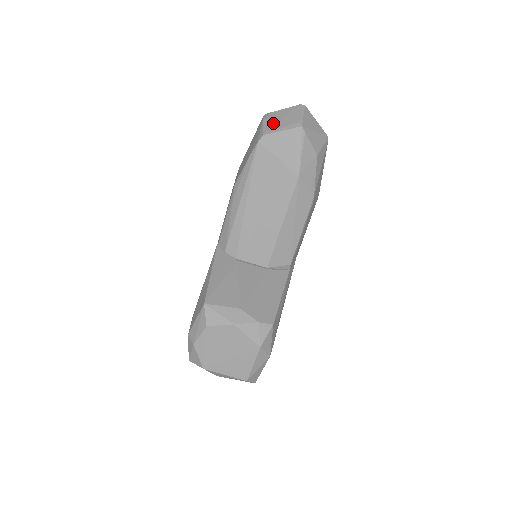
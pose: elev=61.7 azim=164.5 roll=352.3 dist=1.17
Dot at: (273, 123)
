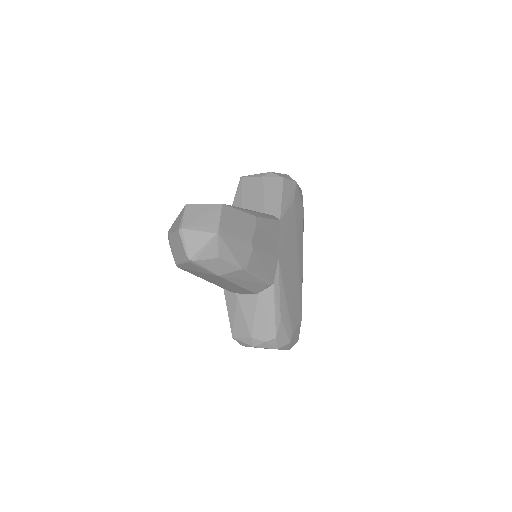
Dot at: (174, 251)
